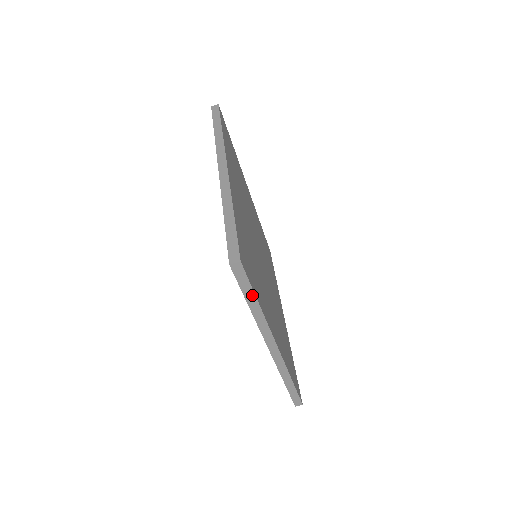
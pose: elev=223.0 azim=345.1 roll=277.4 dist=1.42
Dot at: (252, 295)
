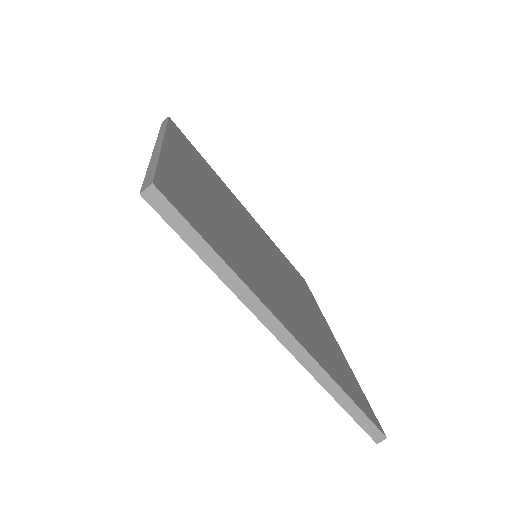
Dot at: (201, 242)
